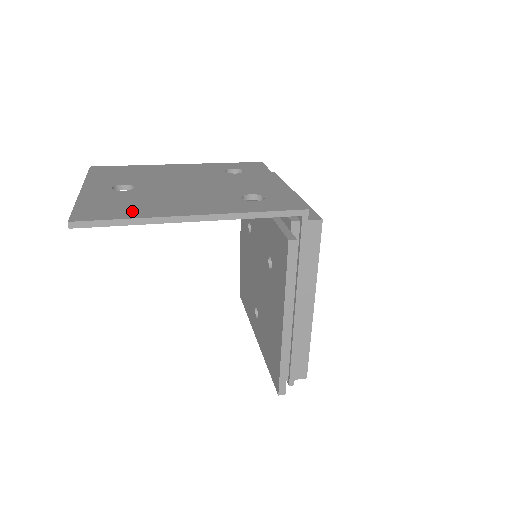
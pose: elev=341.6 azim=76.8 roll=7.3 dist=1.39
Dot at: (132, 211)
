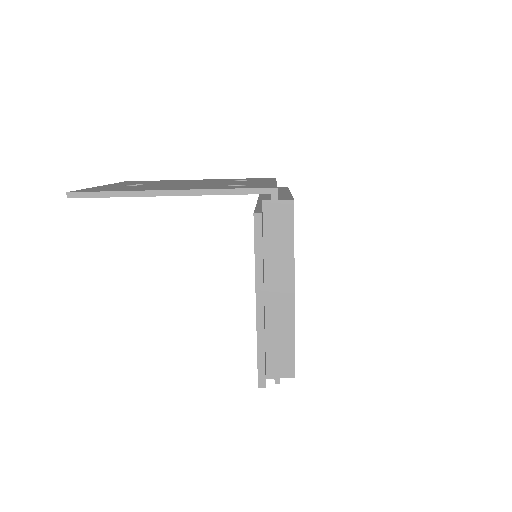
Dot at: (123, 189)
